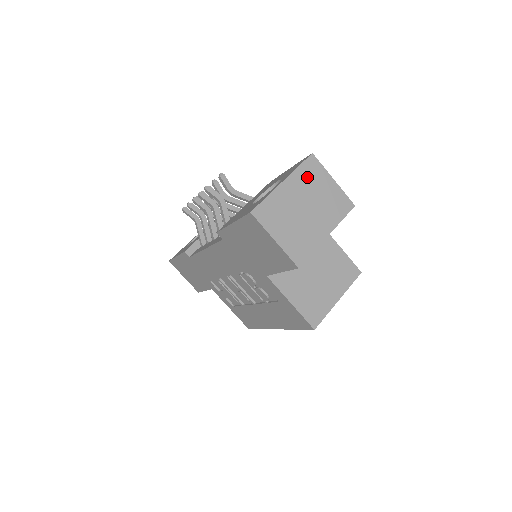
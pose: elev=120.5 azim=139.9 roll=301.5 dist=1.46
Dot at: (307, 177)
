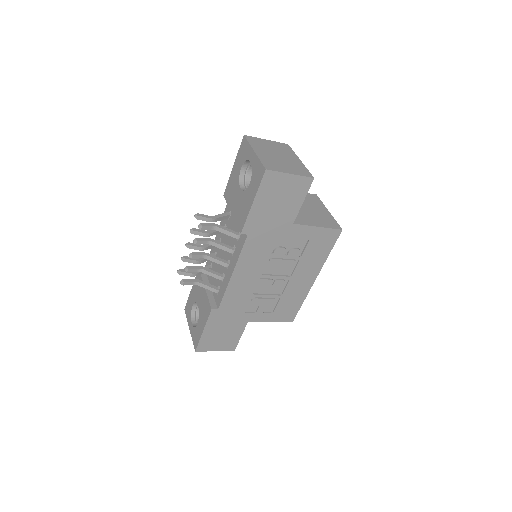
Dot at: (258, 144)
